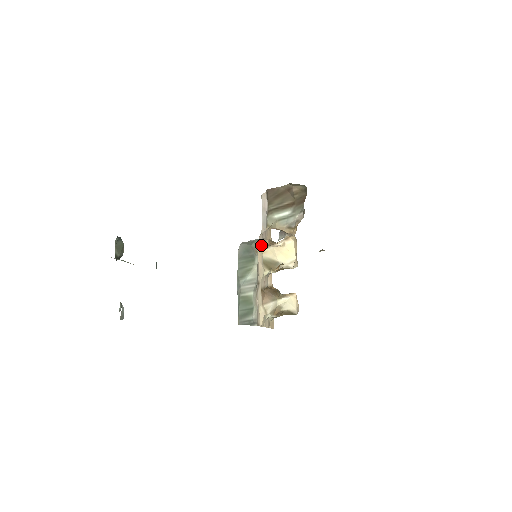
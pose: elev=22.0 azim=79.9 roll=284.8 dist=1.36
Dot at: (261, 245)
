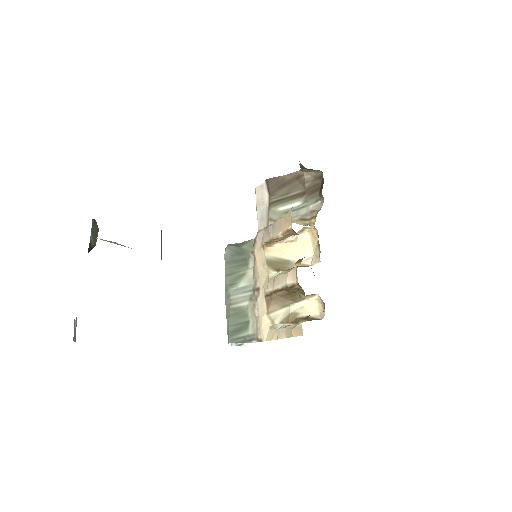
Dot at: (263, 242)
